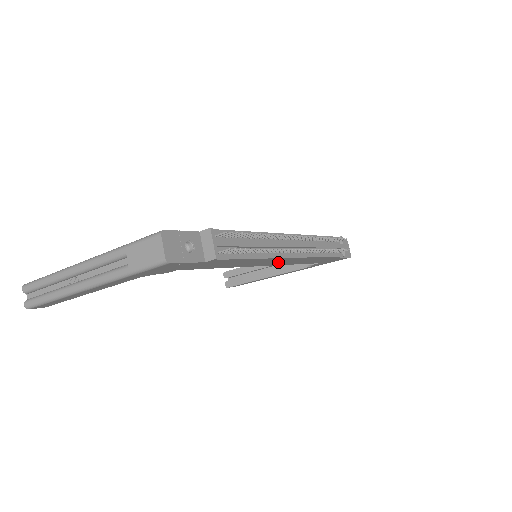
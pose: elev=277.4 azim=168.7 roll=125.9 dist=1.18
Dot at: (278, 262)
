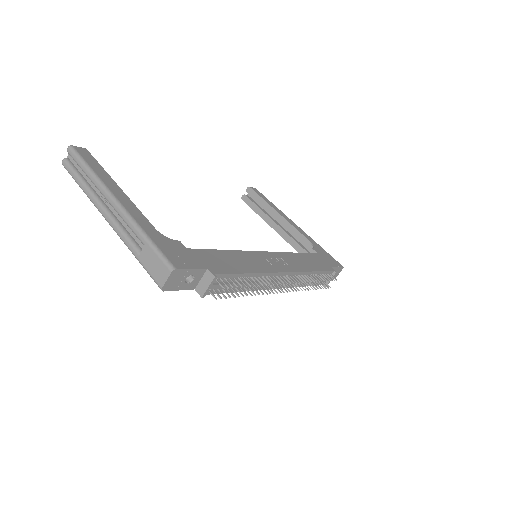
Dot at: occluded
